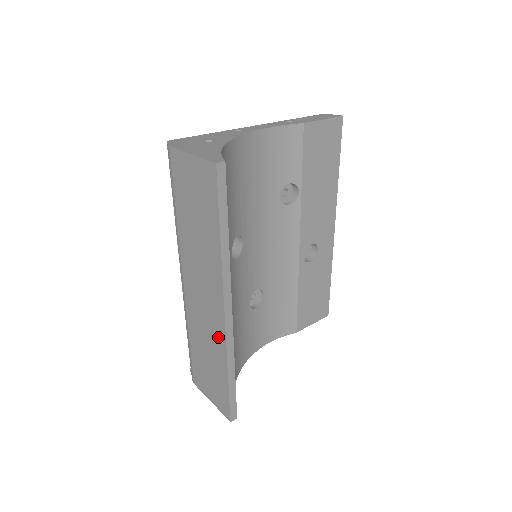
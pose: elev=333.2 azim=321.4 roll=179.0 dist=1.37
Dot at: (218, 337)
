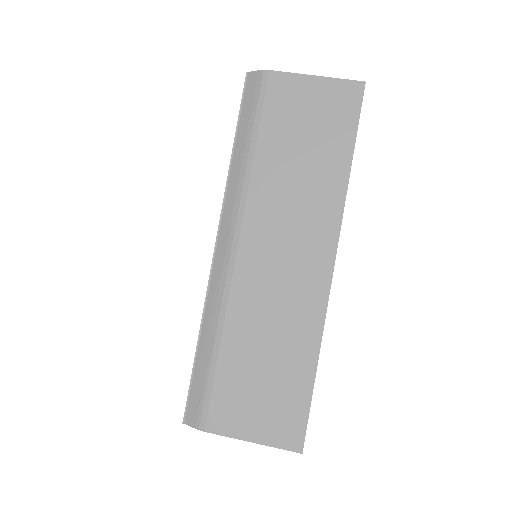
Dot at: (309, 308)
